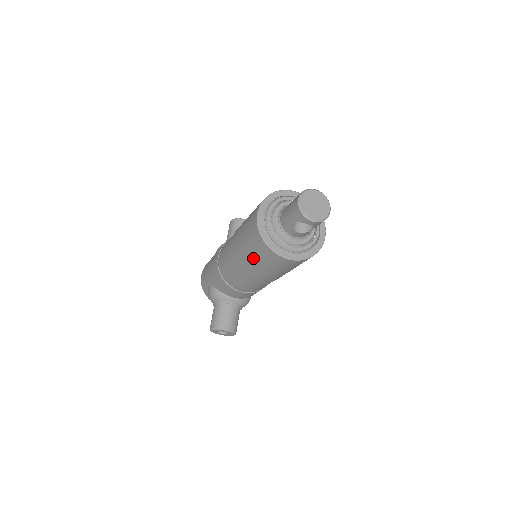
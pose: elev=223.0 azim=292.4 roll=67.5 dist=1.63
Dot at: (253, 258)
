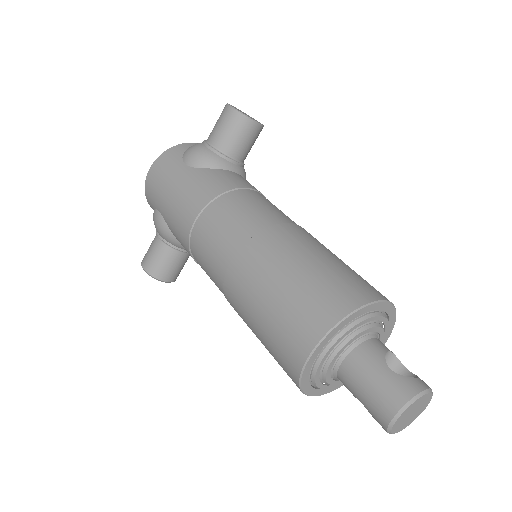
Dot at: (263, 343)
